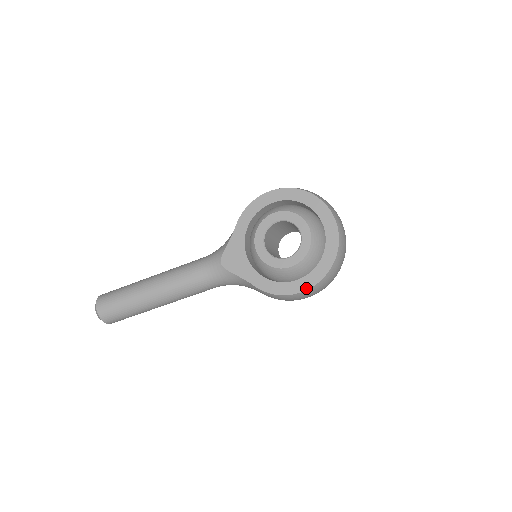
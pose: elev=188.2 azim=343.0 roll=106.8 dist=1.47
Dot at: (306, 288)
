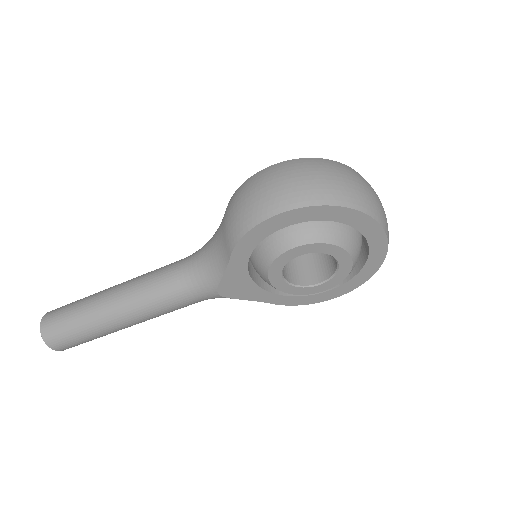
Dot at: (340, 295)
